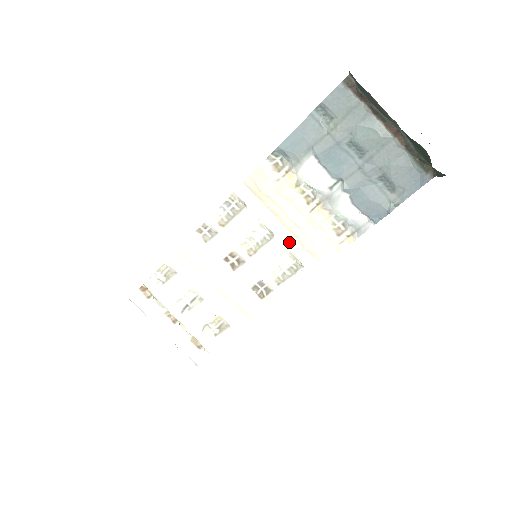
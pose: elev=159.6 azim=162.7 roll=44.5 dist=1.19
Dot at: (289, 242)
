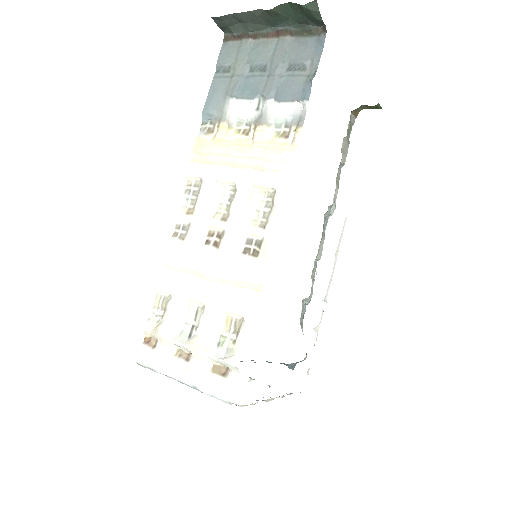
Dot at: (250, 178)
